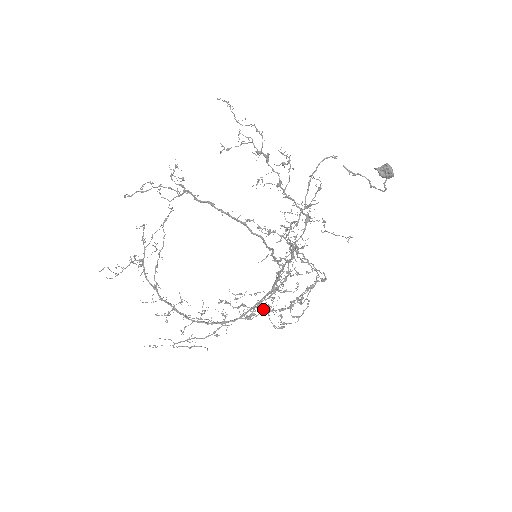
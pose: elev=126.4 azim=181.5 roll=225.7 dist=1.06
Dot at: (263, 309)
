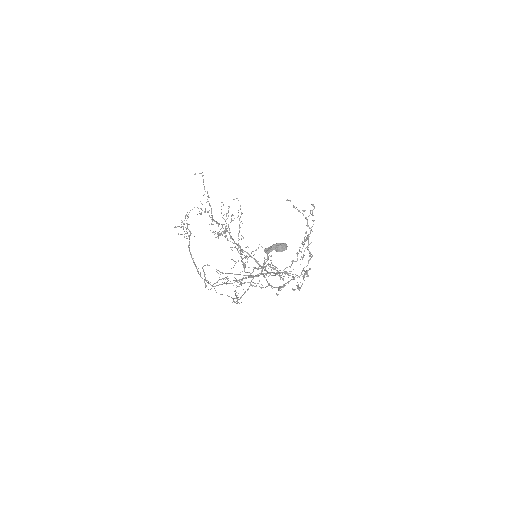
Dot at: (269, 284)
